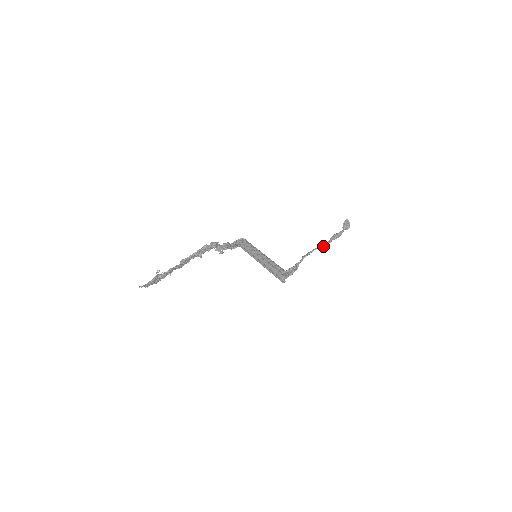
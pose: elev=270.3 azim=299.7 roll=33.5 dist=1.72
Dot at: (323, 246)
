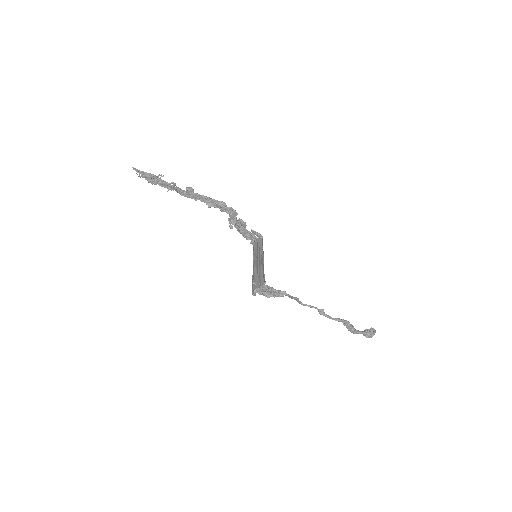
Dot at: (326, 315)
